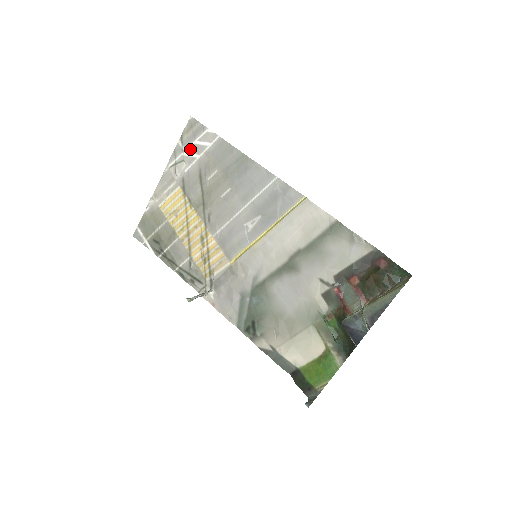
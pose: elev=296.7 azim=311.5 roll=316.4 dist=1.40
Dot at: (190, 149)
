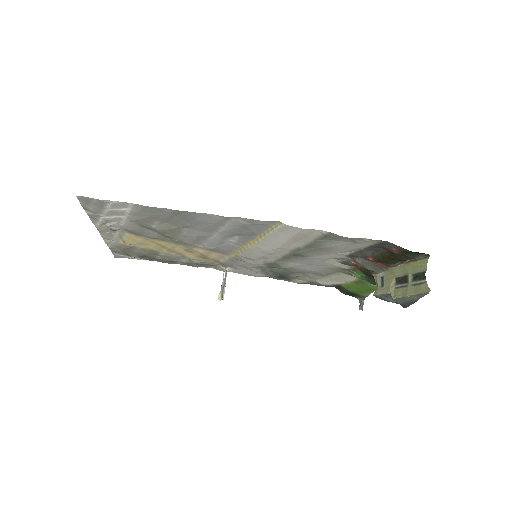
Dot at: (107, 214)
